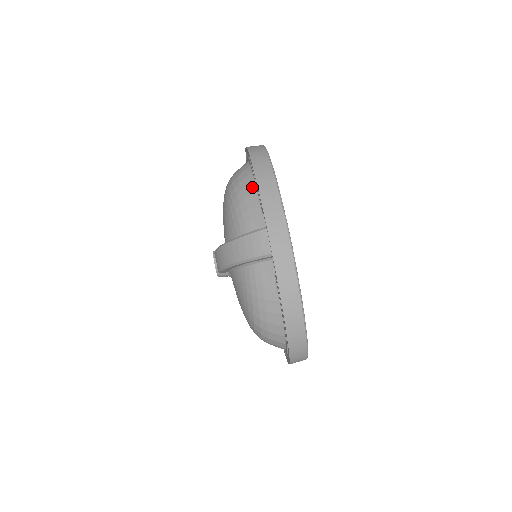
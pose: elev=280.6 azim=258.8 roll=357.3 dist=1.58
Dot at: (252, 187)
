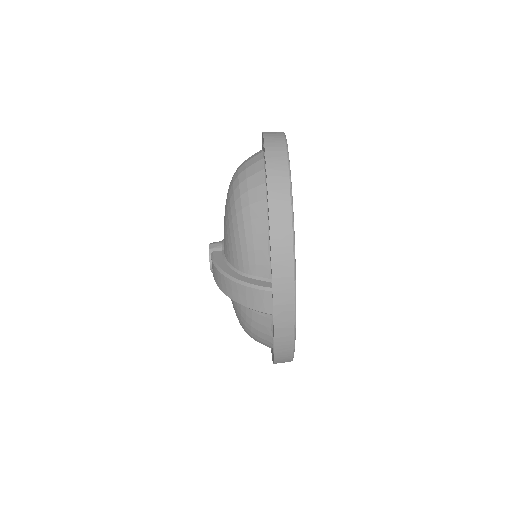
Dot at: (264, 224)
